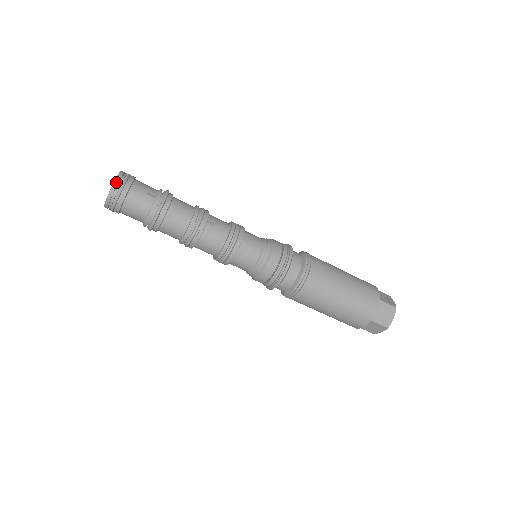
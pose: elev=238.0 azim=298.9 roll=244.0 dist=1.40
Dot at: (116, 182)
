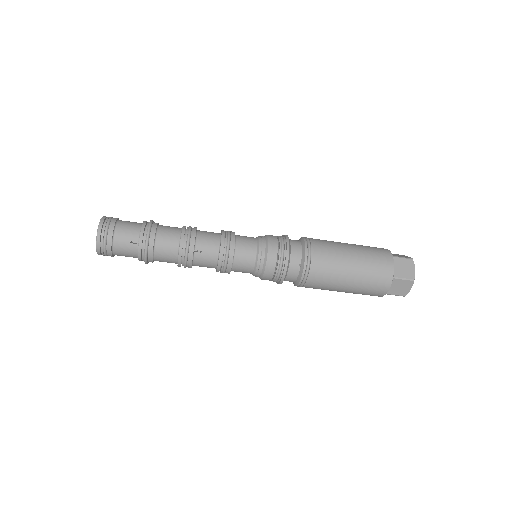
Dot at: (98, 243)
